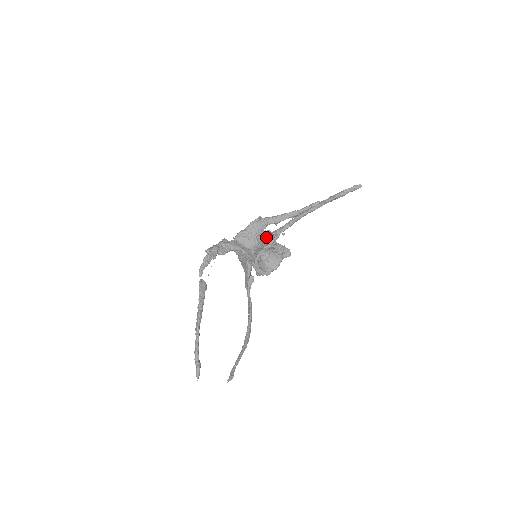
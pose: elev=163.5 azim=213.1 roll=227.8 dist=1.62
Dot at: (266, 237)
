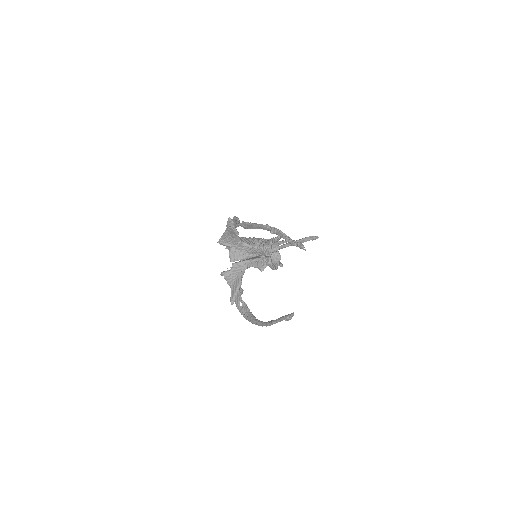
Dot at: (264, 242)
